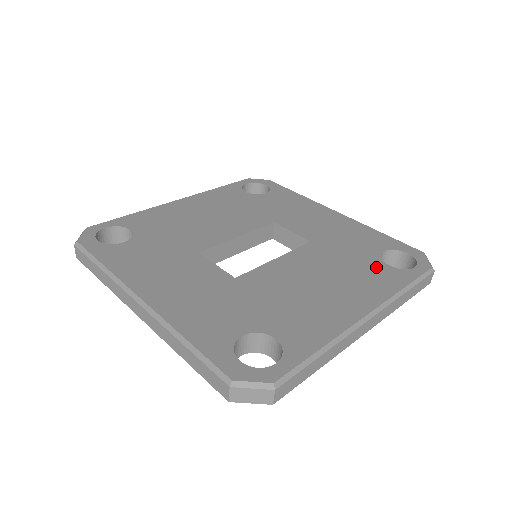
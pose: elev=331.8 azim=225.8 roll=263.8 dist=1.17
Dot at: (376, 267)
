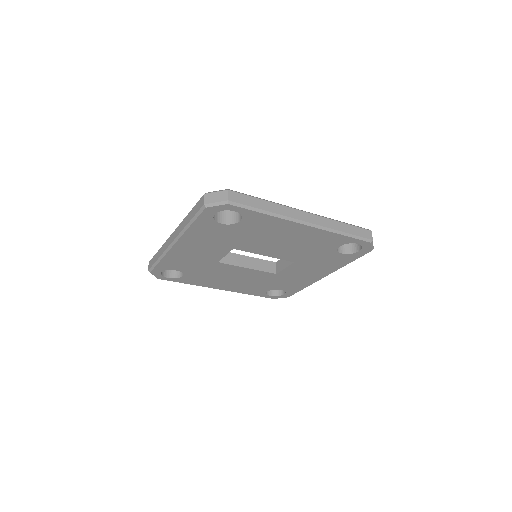
Dot at: occluded
